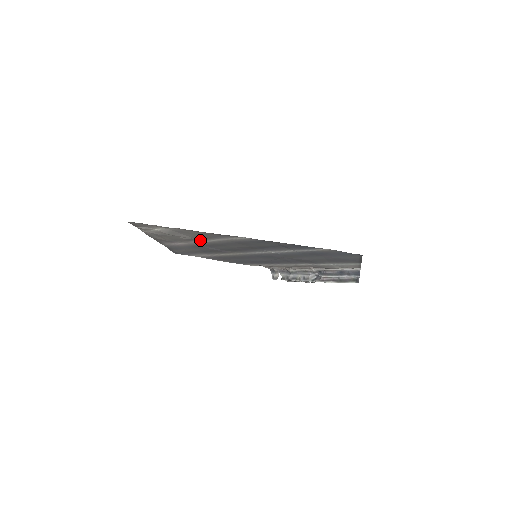
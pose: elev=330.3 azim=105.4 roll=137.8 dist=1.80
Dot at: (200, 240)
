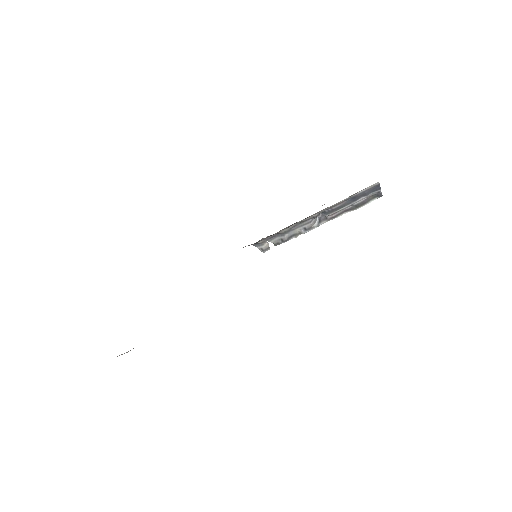
Dot at: occluded
